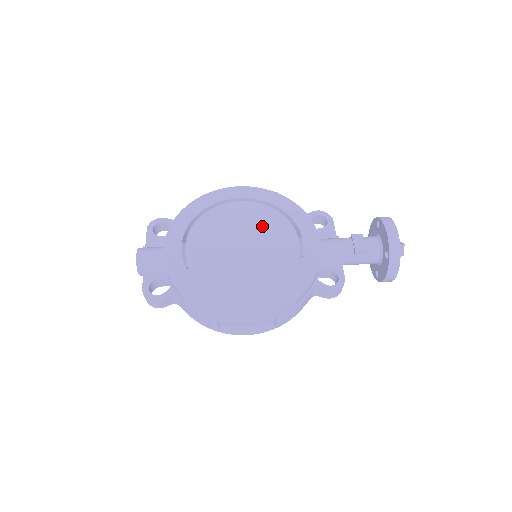
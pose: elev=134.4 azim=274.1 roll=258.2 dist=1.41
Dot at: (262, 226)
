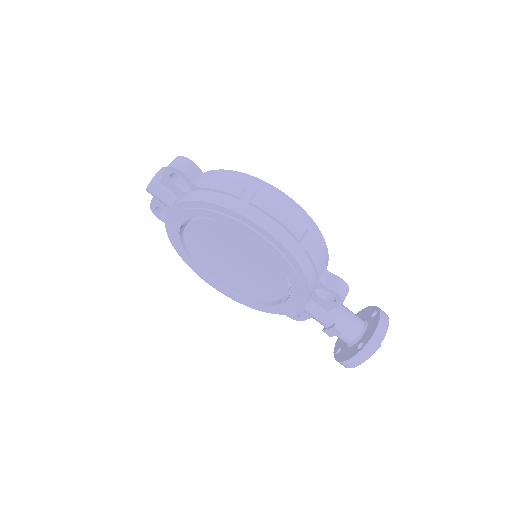
Dot at: (261, 270)
